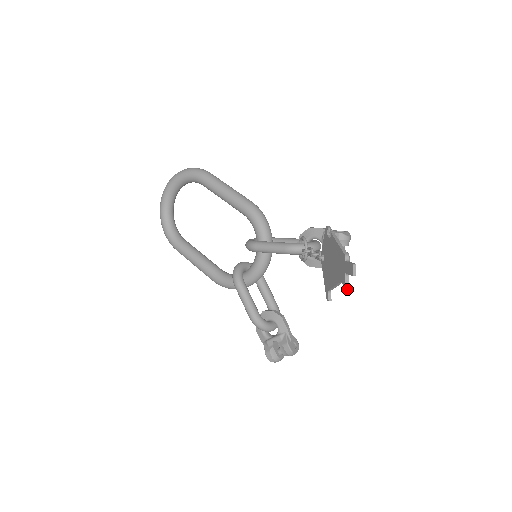
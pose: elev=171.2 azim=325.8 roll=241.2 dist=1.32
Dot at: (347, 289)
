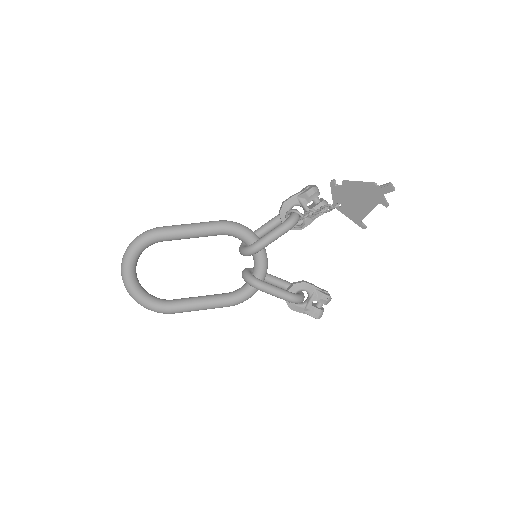
Dot at: (388, 204)
